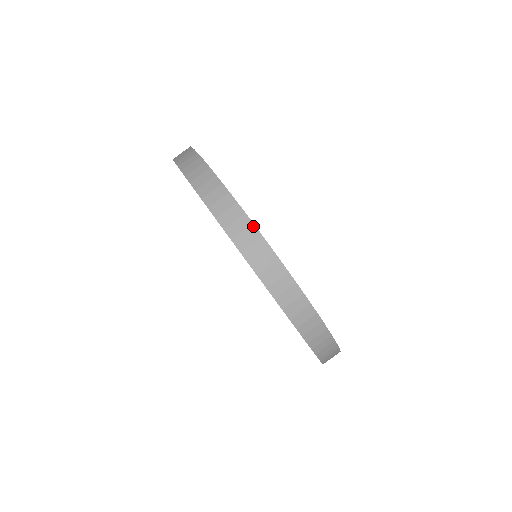
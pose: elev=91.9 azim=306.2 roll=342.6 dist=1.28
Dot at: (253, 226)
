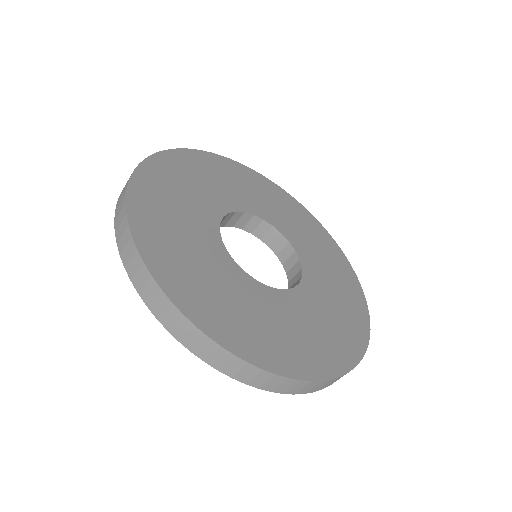
Dot at: occluded
